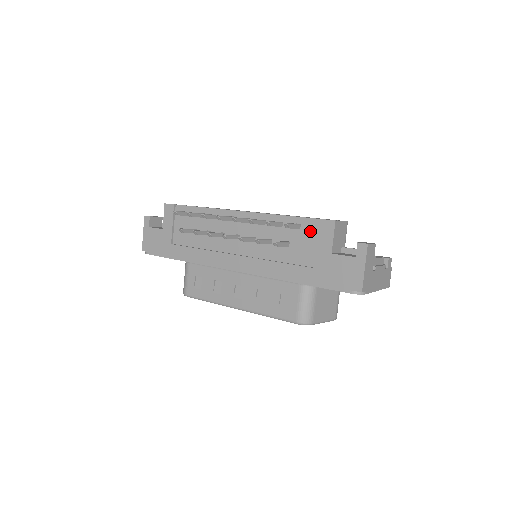
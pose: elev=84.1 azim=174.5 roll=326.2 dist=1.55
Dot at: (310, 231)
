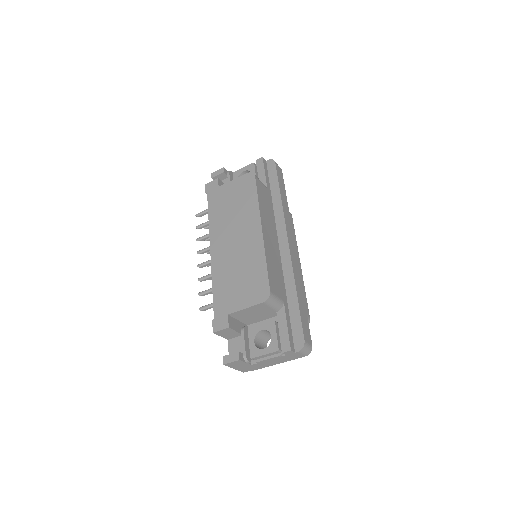
Dot at: occluded
